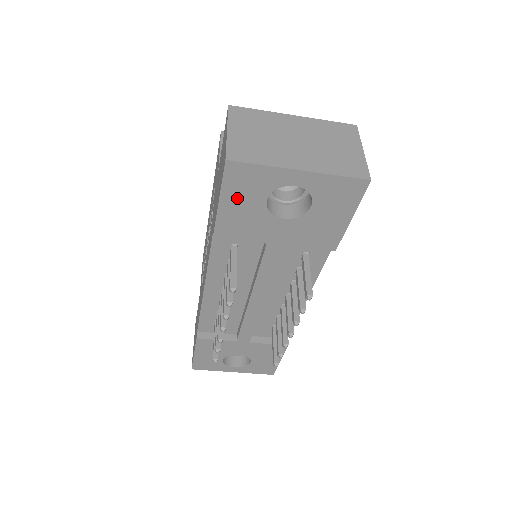
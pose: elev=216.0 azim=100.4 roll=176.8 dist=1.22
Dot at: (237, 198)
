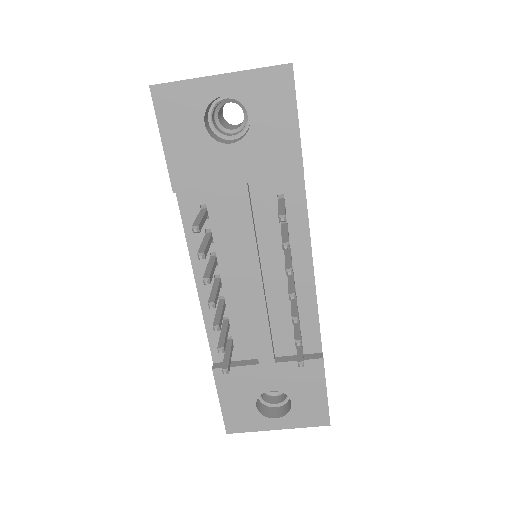
Dot at: (176, 130)
